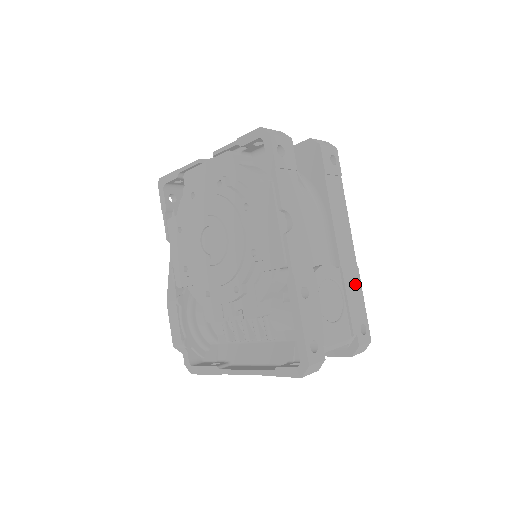
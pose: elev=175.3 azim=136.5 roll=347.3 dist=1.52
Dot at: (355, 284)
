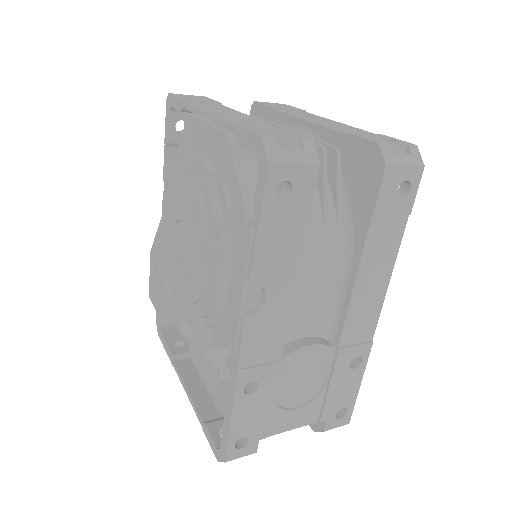
Dot at: (358, 361)
